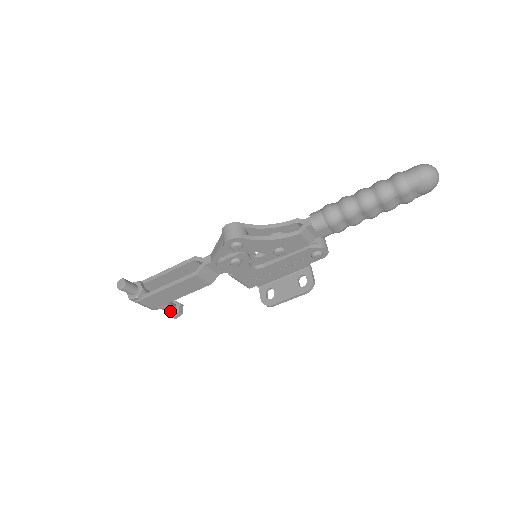
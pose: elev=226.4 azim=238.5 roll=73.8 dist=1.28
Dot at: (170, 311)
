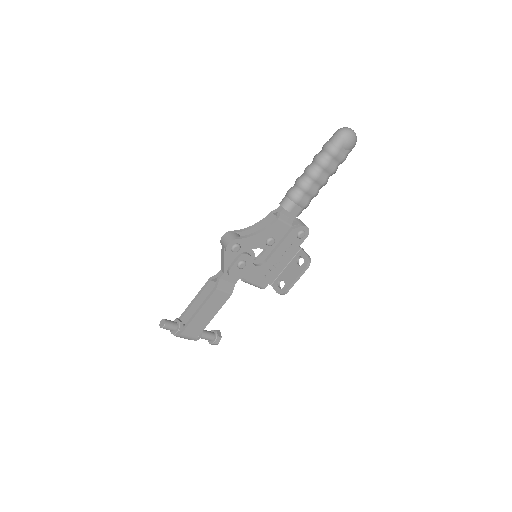
Dot at: (211, 338)
